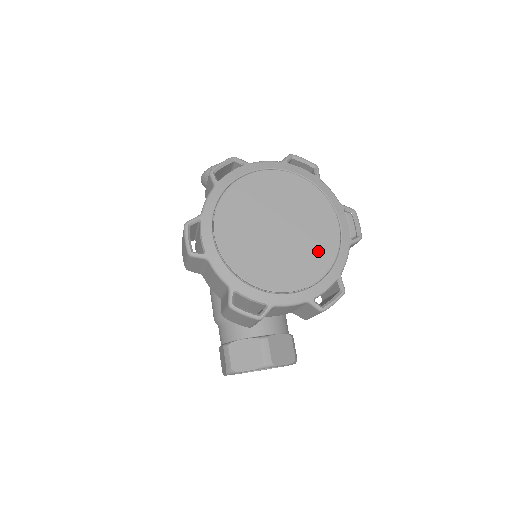
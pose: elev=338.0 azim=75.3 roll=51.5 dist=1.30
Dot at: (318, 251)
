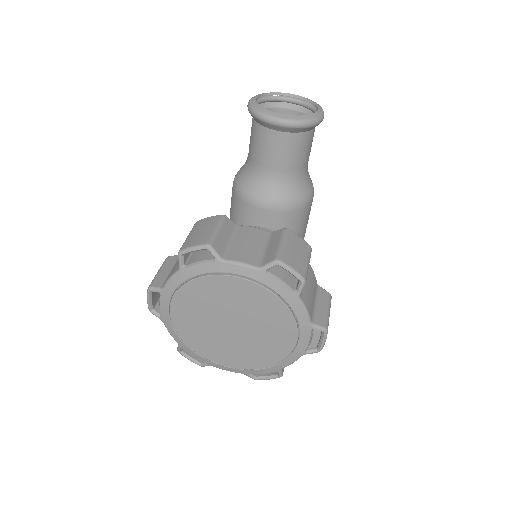
Dot at: (264, 353)
